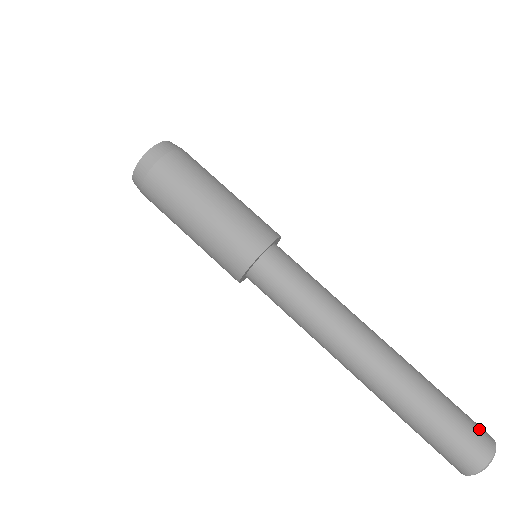
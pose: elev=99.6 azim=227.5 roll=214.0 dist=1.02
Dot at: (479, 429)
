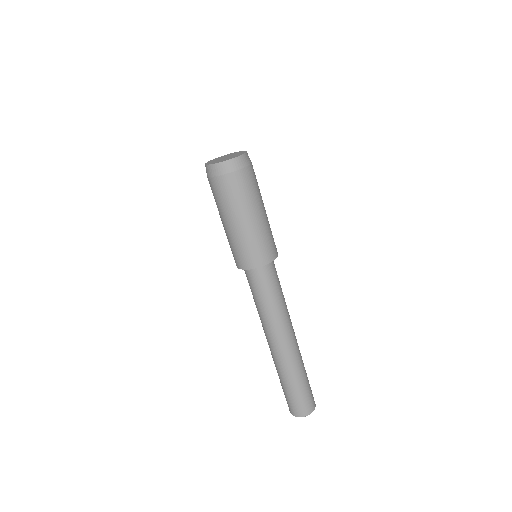
Dot at: (311, 402)
